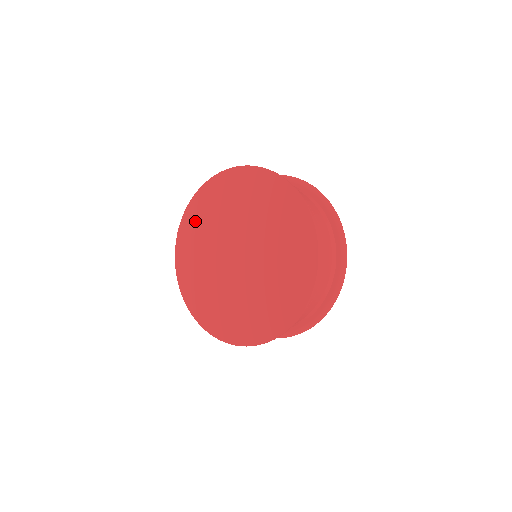
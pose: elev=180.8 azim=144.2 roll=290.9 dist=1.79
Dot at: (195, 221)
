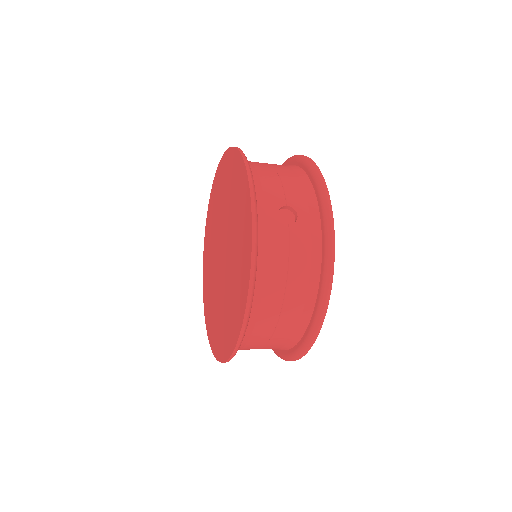
Dot at: (222, 176)
